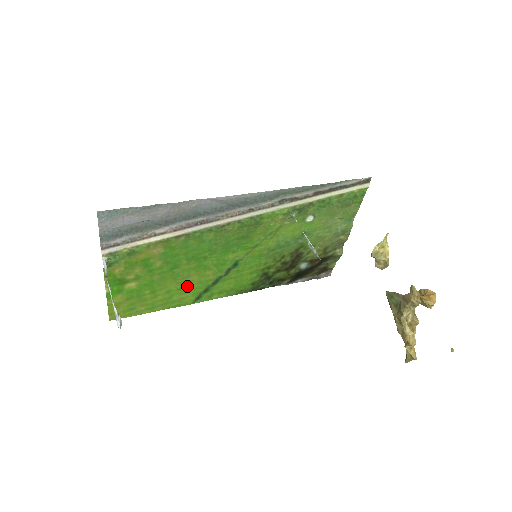
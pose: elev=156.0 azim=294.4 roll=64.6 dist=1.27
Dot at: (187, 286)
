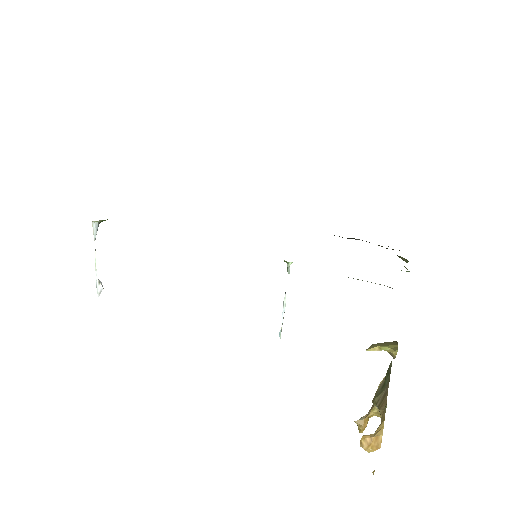
Dot at: occluded
